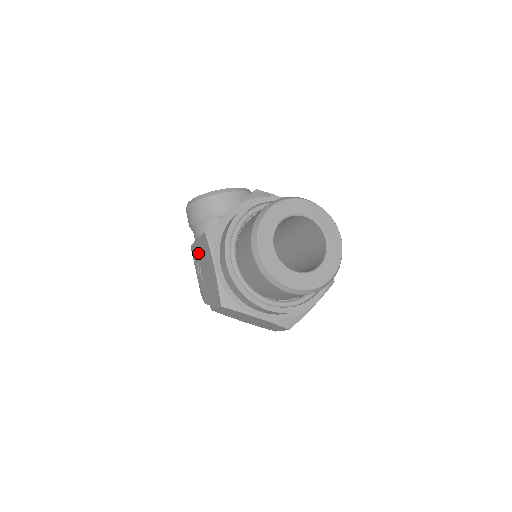
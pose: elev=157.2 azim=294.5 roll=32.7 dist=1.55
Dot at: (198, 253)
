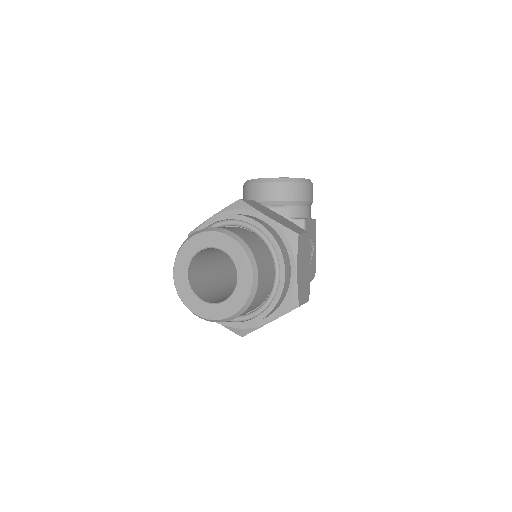
Dot at: occluded
